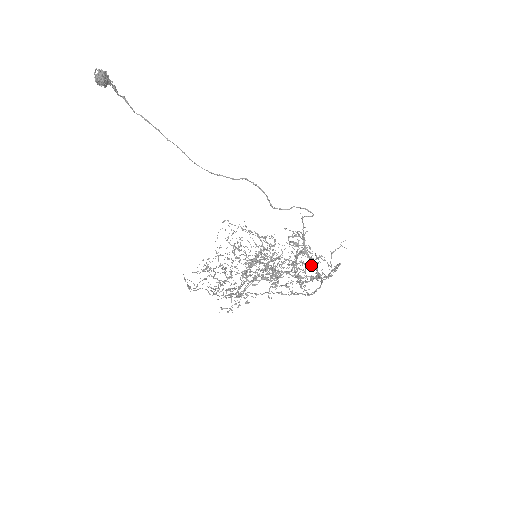
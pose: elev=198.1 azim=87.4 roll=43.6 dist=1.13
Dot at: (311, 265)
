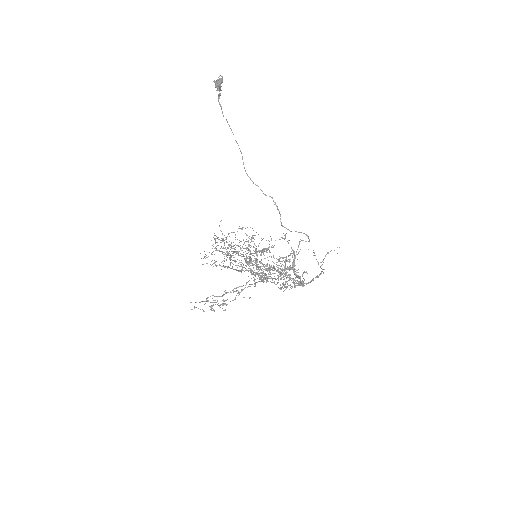
Dot at: occluded
